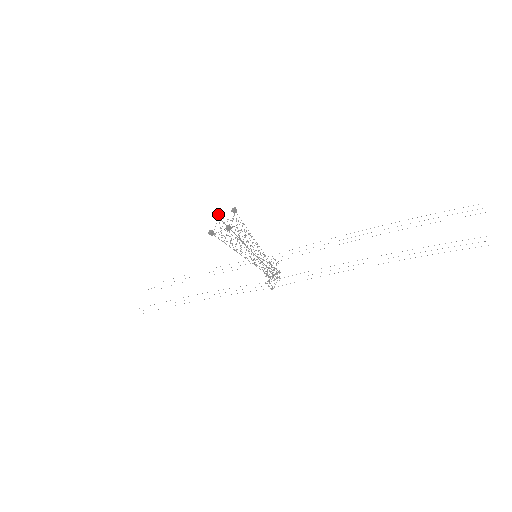
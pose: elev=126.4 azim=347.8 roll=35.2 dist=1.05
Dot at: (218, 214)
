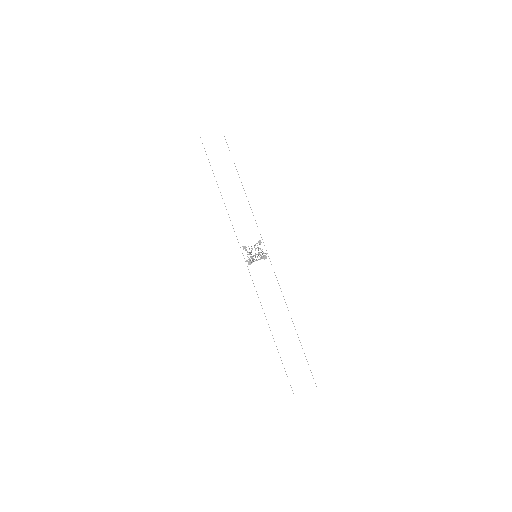
Dot at: occluded
